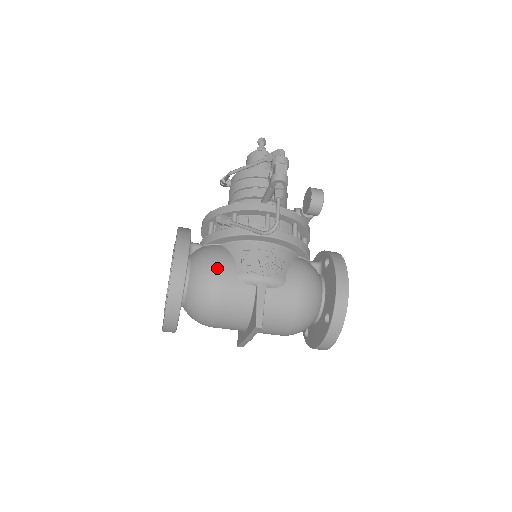
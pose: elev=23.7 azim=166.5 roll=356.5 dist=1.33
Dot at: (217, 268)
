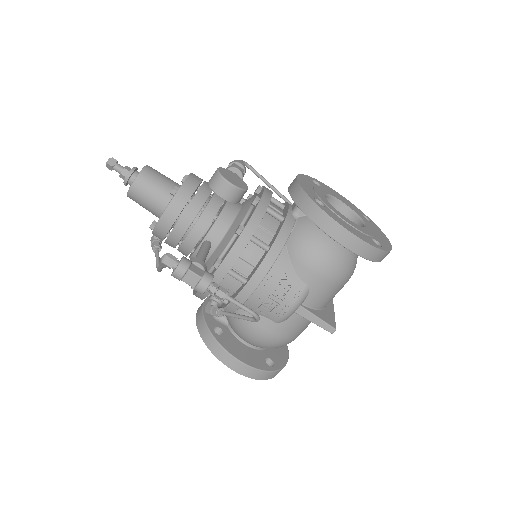
Dot at: (259, 334)
